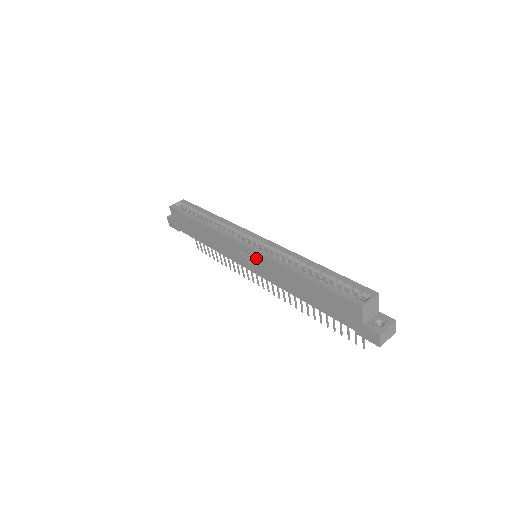
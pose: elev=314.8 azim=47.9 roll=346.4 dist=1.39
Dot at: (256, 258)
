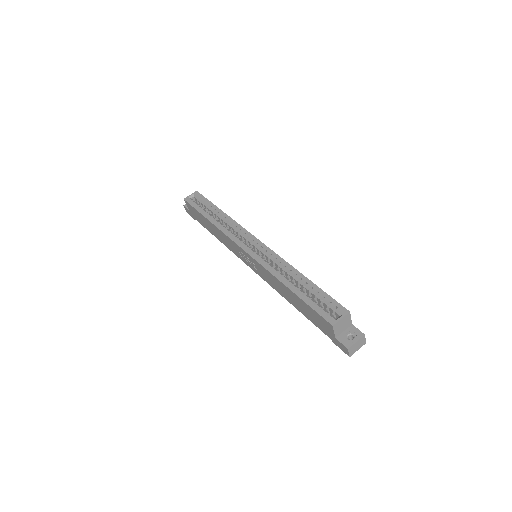
Dot at: (253, 262)
